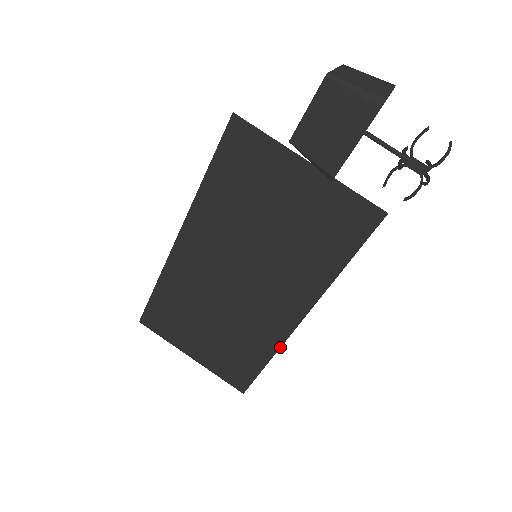
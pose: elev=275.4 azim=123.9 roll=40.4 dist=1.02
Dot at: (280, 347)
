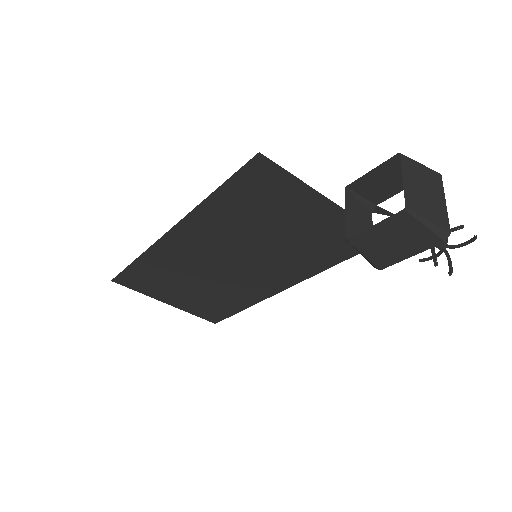
Dot at: occluded
